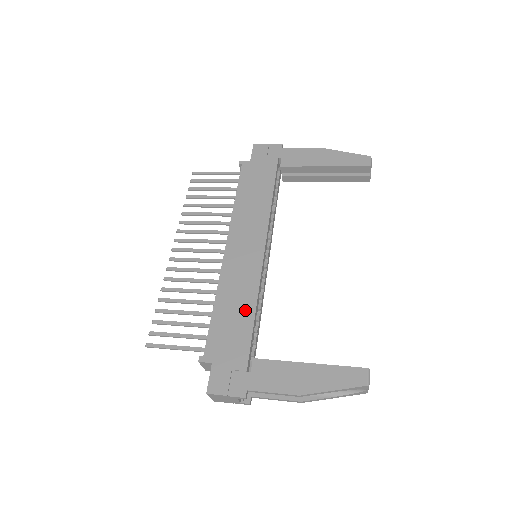
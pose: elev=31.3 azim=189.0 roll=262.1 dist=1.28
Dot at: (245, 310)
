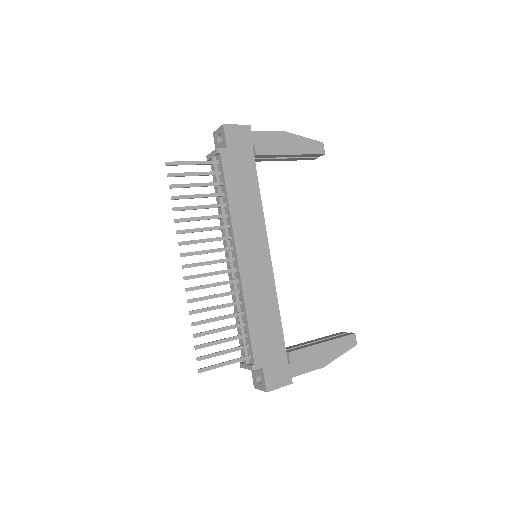
Dot at: (272, 315)
